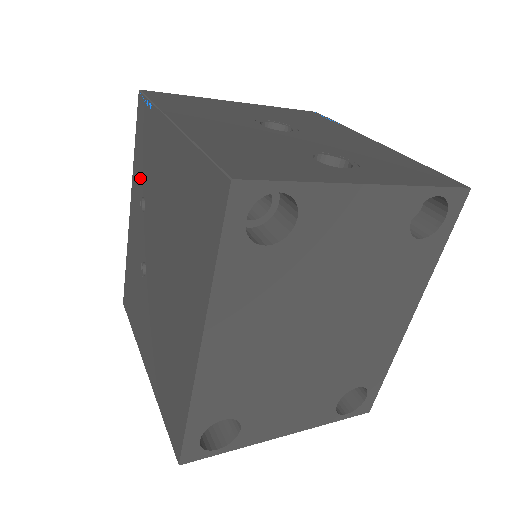
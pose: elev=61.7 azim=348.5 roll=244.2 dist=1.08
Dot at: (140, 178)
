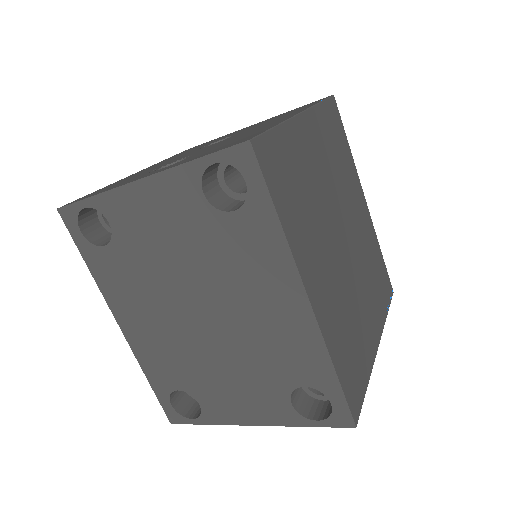
Dot at: occluded
